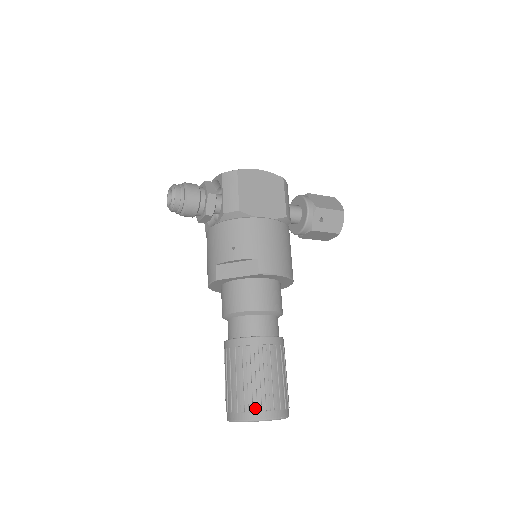
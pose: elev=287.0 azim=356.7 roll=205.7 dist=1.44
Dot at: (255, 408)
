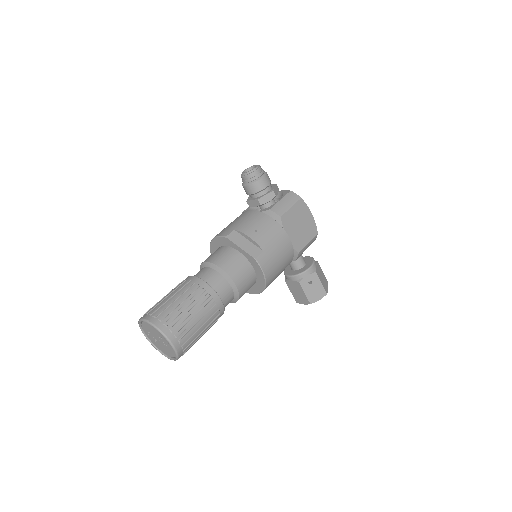
Dot at: (170, 326)
